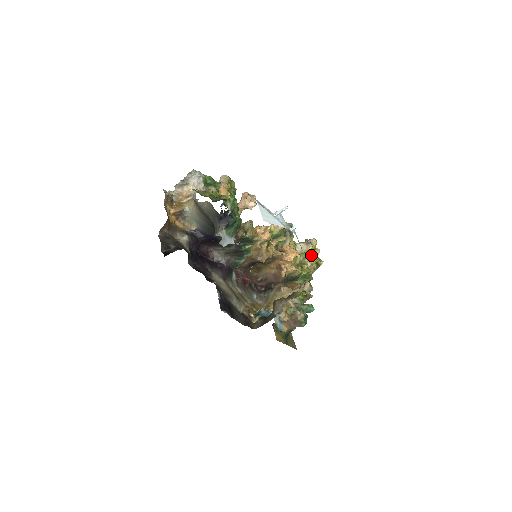
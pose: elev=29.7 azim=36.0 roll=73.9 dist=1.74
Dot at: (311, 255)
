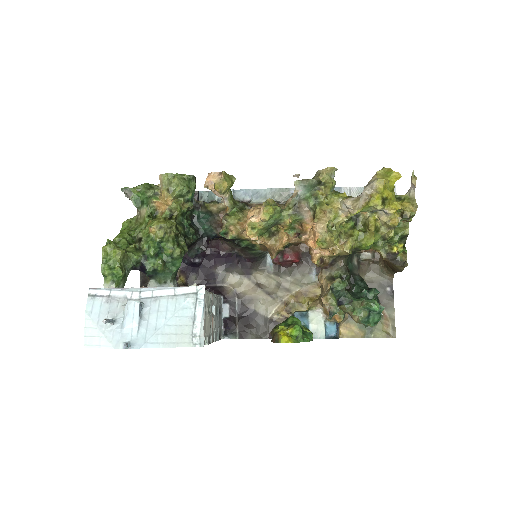
Dot at: (377, 210)
